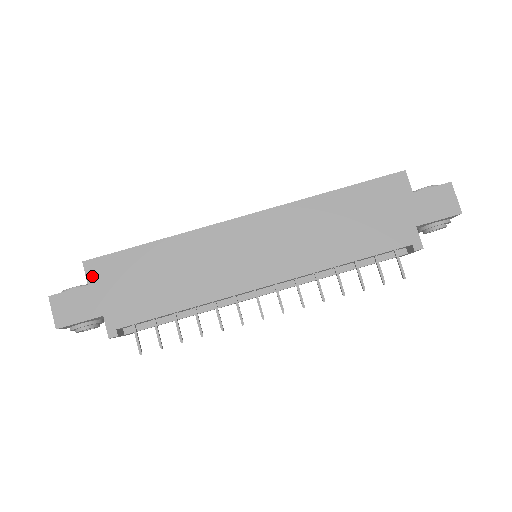
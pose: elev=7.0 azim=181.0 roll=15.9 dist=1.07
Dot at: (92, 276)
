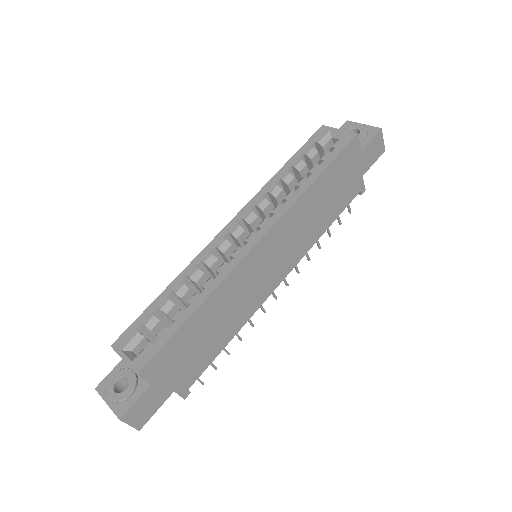
Dot at: (151, 376)
